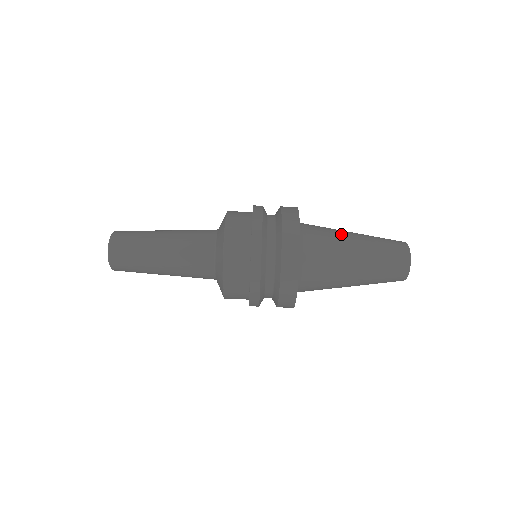
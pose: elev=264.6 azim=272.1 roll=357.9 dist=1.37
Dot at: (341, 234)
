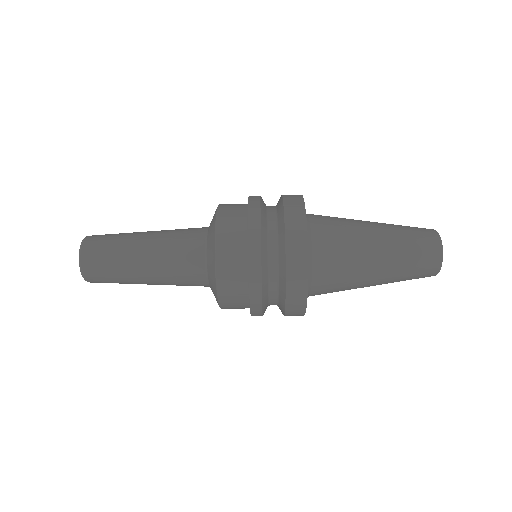
Dot at: (360, 247)
